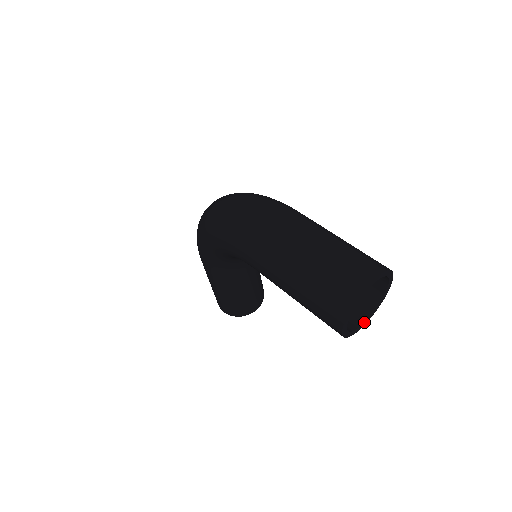
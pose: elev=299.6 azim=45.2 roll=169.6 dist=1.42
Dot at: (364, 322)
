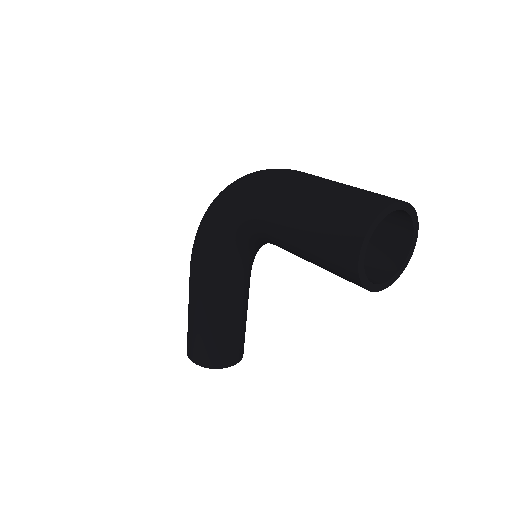
Dot at: (380, 284)
